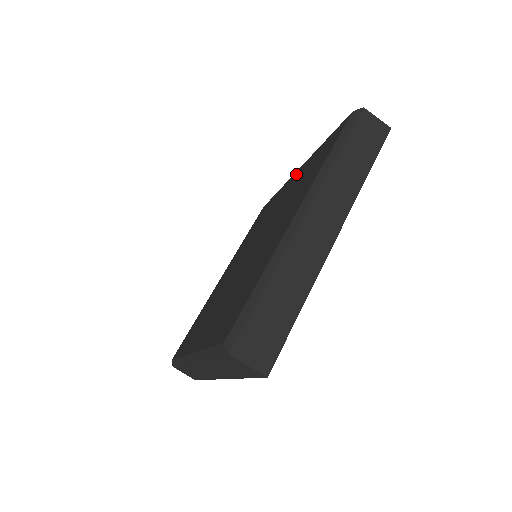
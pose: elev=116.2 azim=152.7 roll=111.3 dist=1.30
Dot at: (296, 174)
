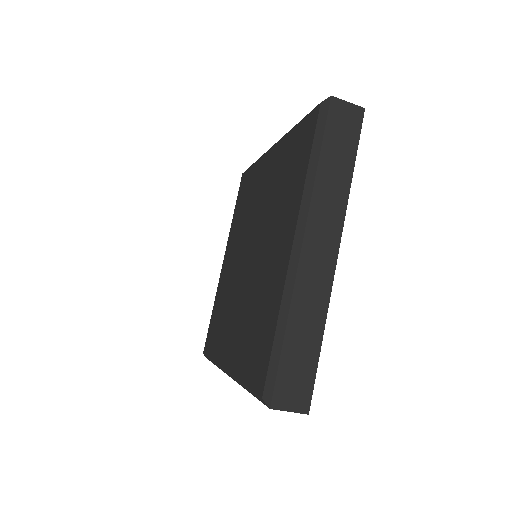
Dot at: (271, 155)
